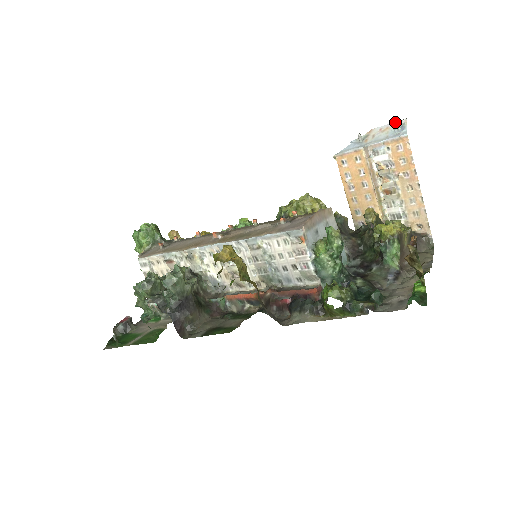
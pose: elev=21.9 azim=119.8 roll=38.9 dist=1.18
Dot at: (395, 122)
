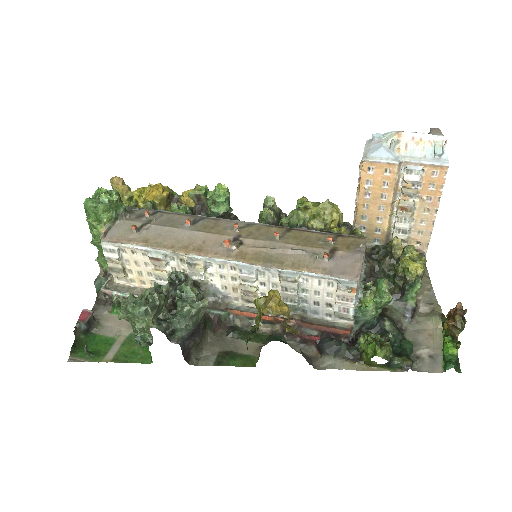
Dot at: (430, 134)
